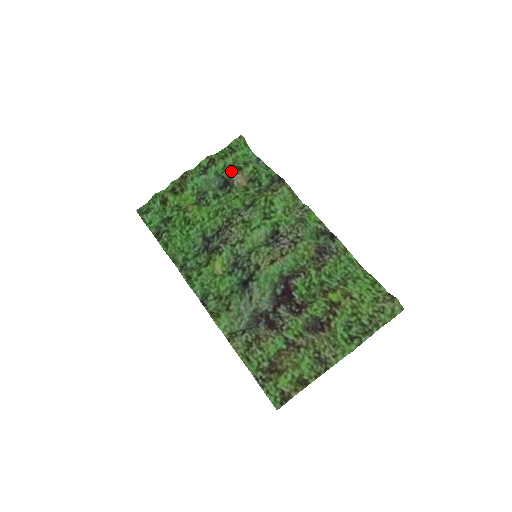
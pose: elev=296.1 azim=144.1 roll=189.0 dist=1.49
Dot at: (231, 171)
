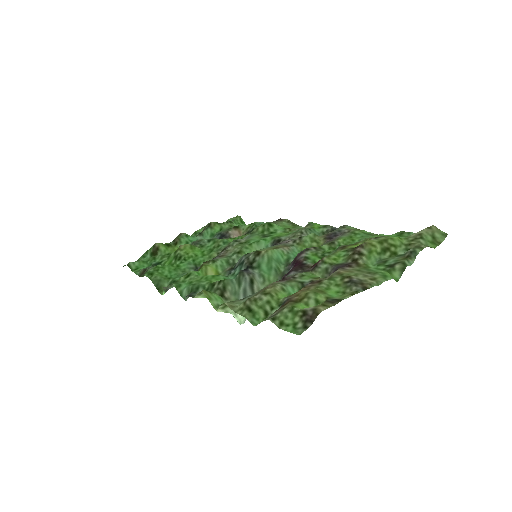
Dot at: (227, 230)
